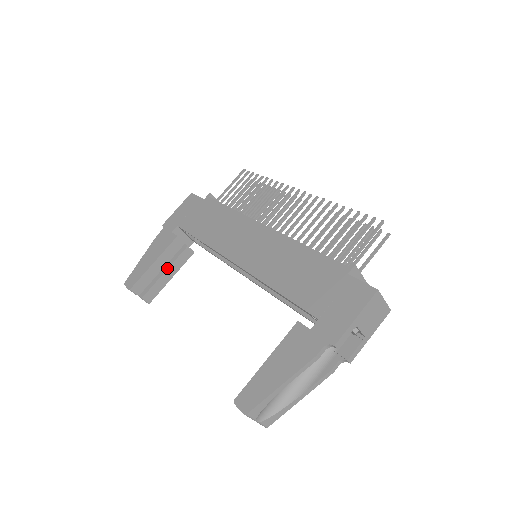
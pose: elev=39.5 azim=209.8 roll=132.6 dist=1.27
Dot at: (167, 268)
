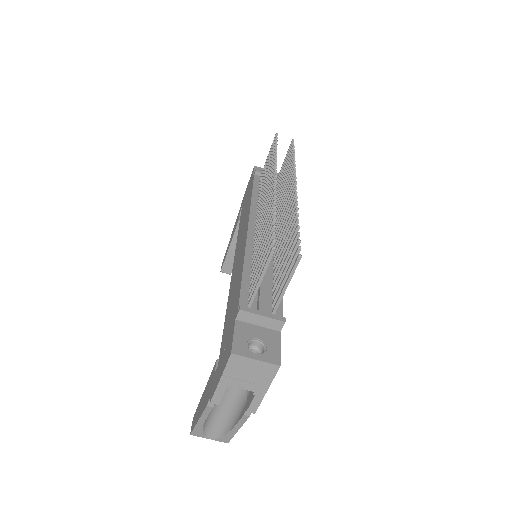
Dot at: occluded
